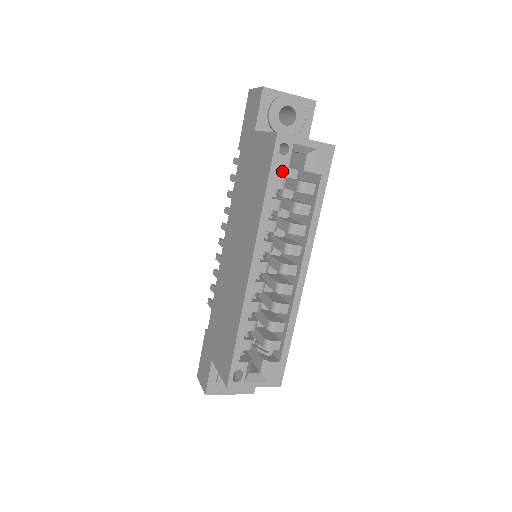
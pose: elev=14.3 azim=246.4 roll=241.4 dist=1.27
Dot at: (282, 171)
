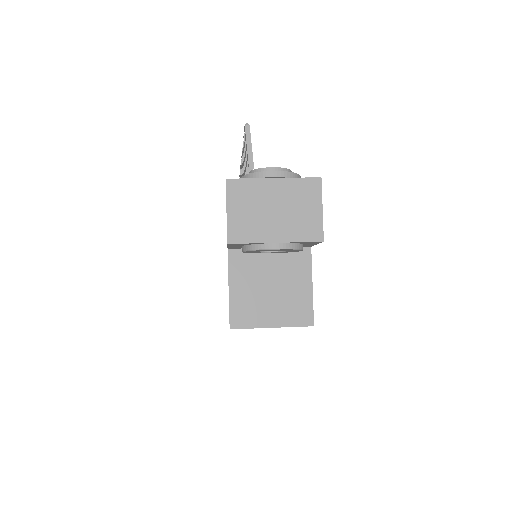
Dot at: occluded
